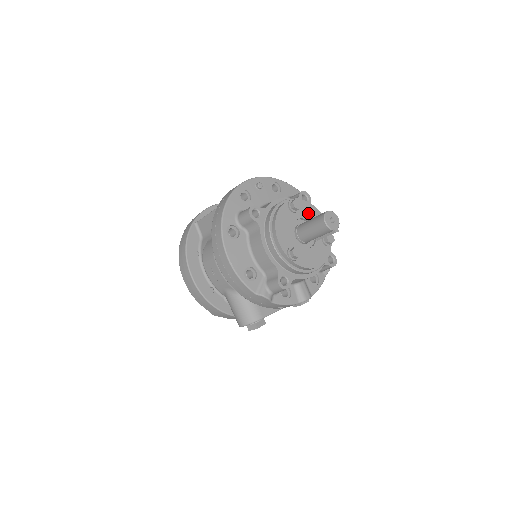
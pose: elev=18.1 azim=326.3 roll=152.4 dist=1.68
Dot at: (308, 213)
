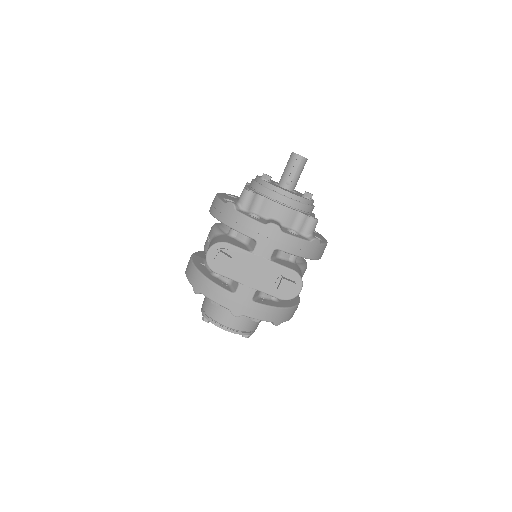
Dot at: occluded
